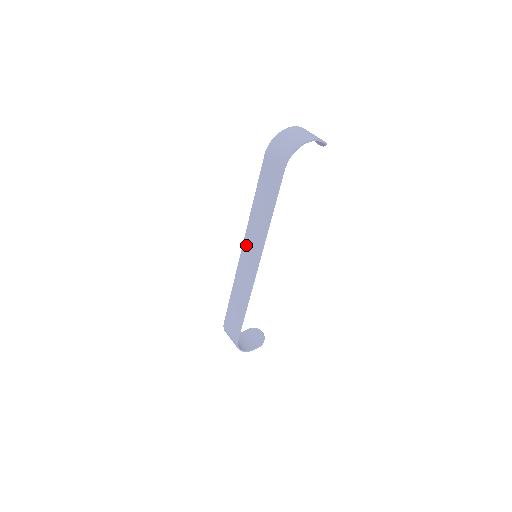
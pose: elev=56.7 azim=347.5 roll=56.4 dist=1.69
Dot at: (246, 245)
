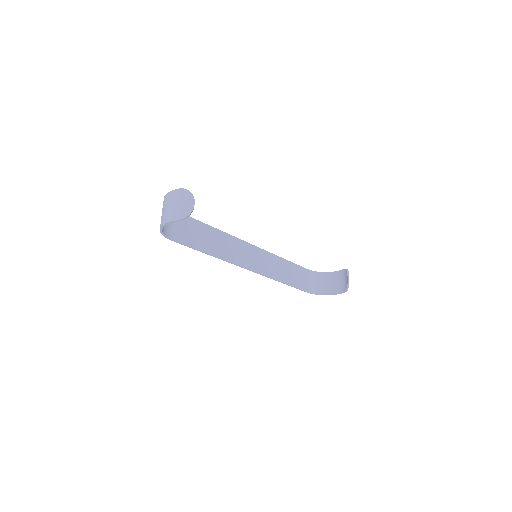
Dot at: (245, 247)
